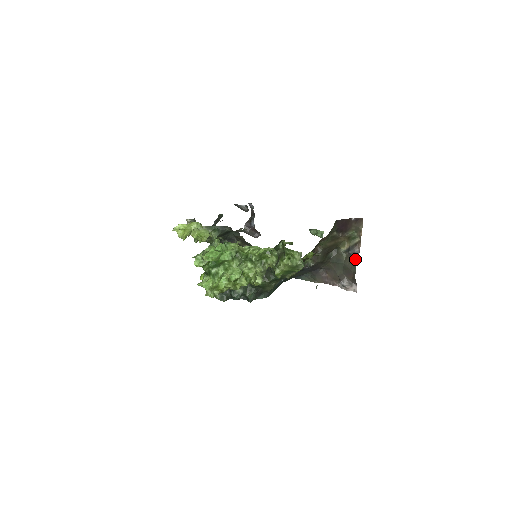
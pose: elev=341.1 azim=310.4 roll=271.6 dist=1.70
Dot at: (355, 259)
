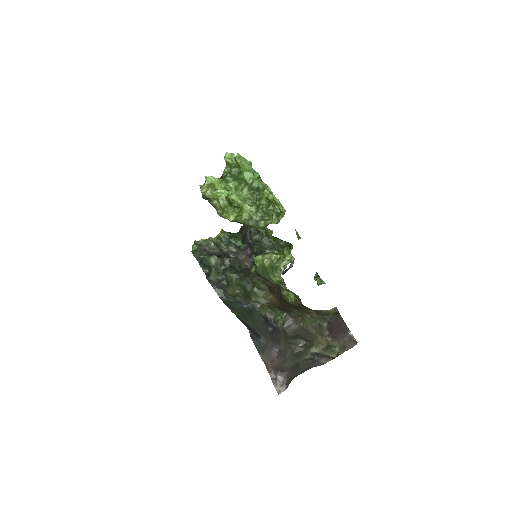
Dot at: (313, 365)
